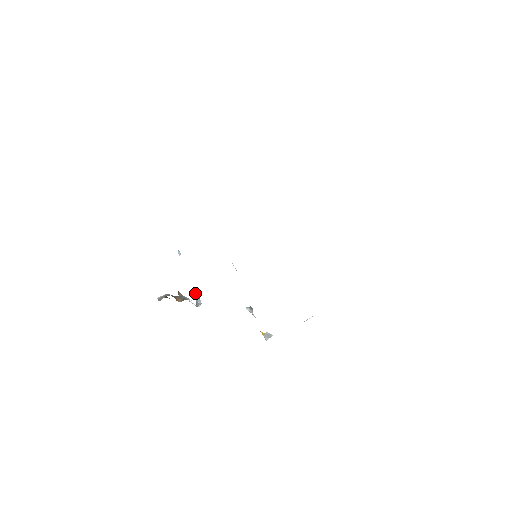
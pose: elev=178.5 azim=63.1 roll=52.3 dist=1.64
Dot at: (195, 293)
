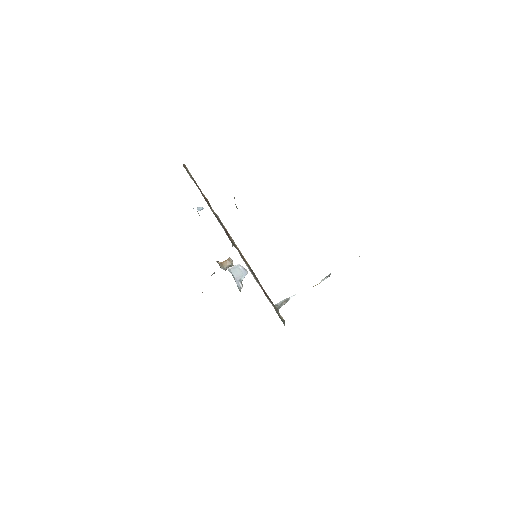
Dot at: (233, 274)
